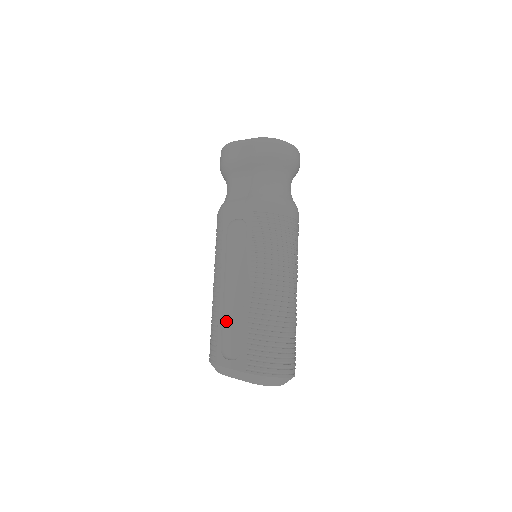
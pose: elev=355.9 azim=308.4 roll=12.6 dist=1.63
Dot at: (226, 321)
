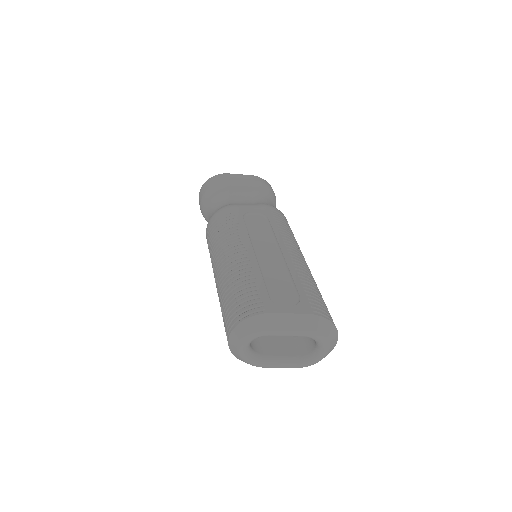
Dot at: (266, 278)
